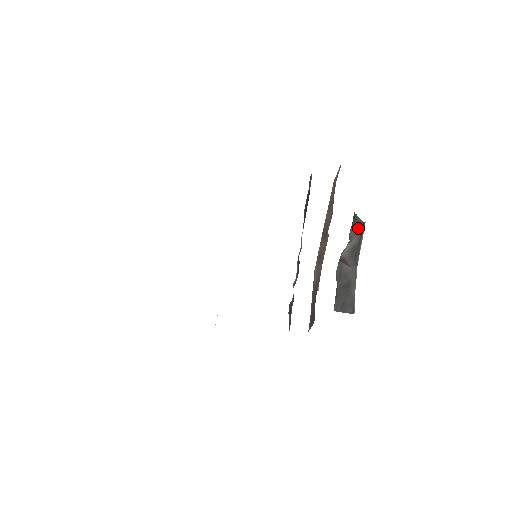
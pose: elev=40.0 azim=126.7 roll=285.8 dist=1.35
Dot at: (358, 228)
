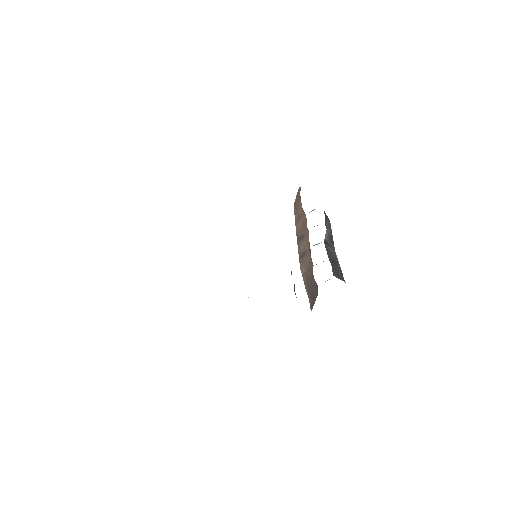
Dot at: (328, 222)
